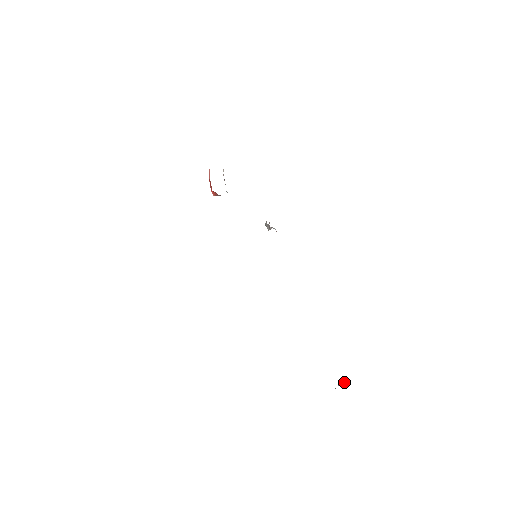
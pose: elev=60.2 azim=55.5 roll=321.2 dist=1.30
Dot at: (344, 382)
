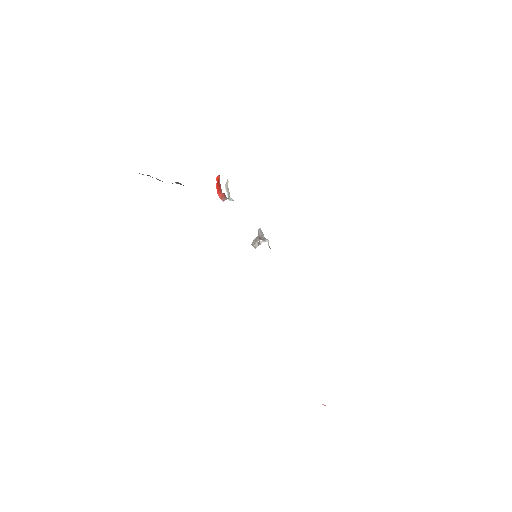
Dot at: occluded
